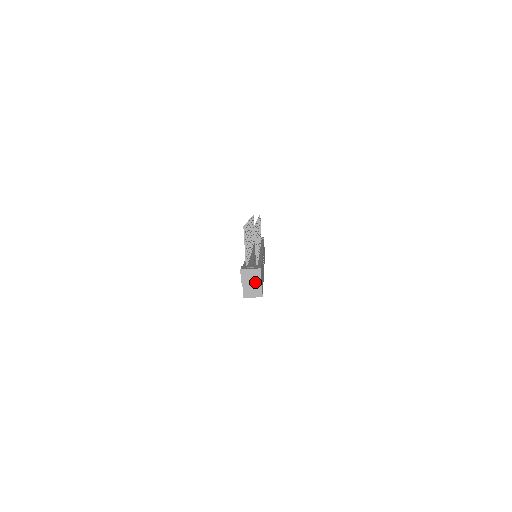
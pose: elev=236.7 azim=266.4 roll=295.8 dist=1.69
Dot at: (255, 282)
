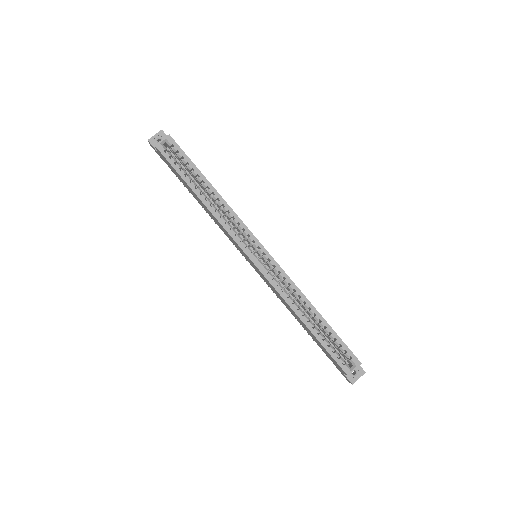
Dot at: occluded
